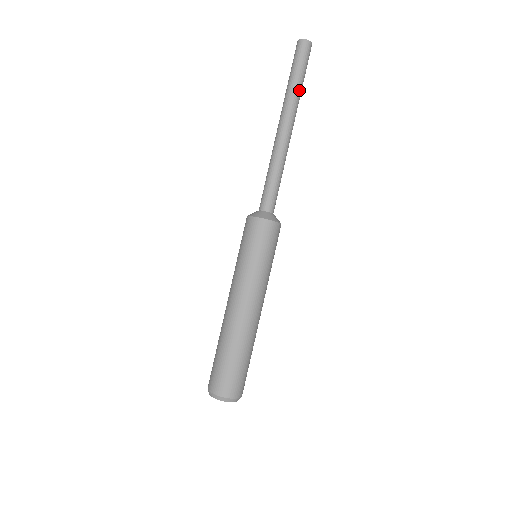
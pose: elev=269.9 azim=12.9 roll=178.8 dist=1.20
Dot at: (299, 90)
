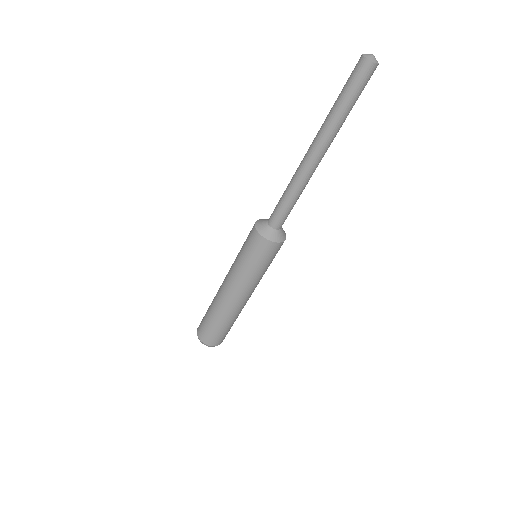
Dot at: (345, 119)
